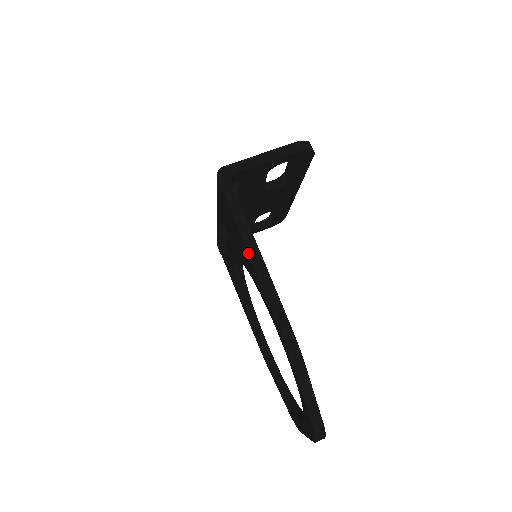
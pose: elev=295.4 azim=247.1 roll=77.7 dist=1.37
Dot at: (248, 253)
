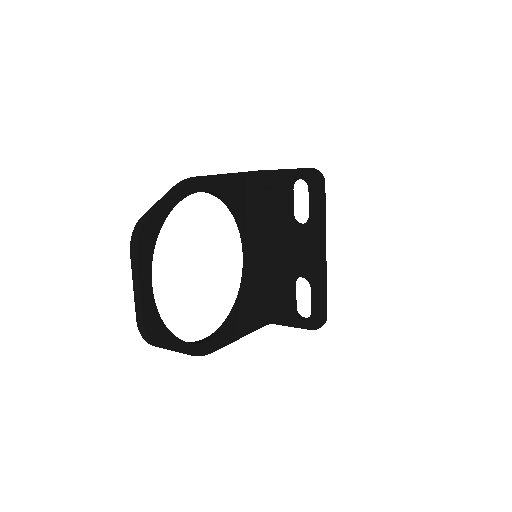
Dot at: occluded
